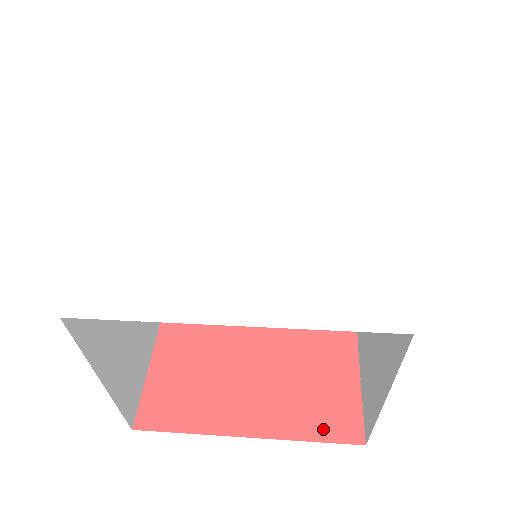
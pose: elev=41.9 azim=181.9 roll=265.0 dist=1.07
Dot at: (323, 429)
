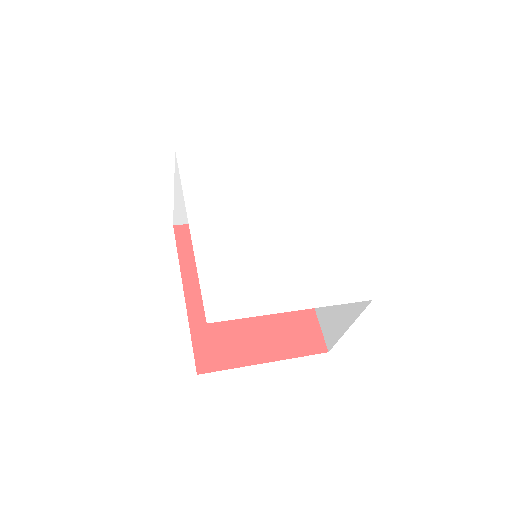
Dot at: (305, 349)
